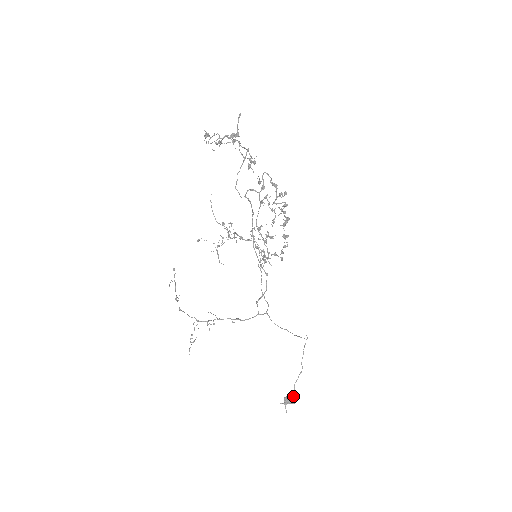
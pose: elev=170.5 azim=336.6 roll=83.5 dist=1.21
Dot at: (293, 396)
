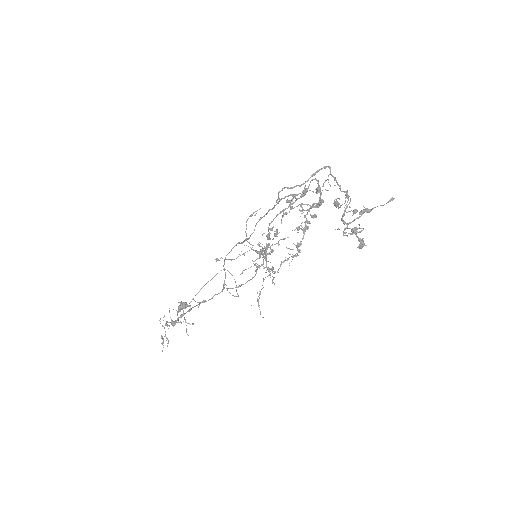
Dot at: occluded
